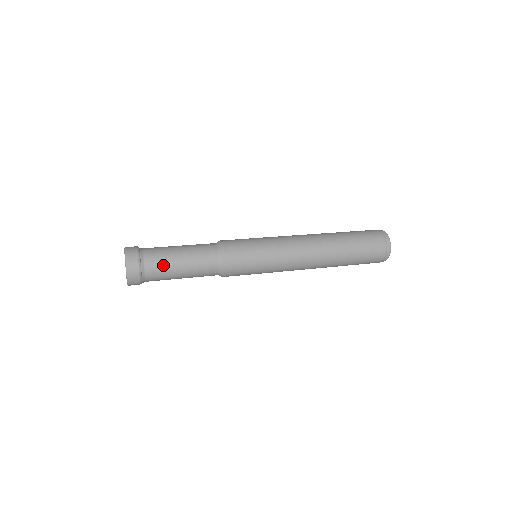
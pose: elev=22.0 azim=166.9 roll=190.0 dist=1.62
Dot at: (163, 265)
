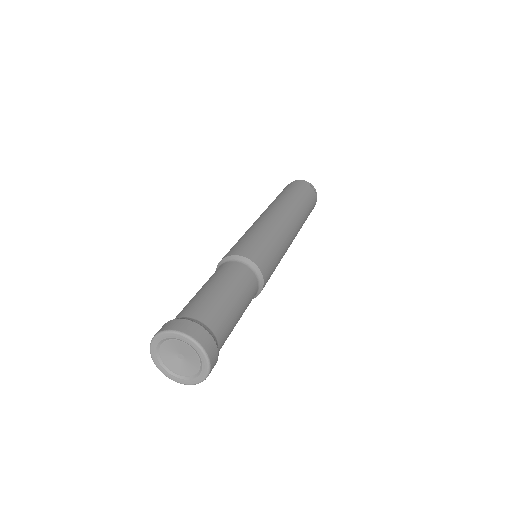
Dot at: (229, 329)
